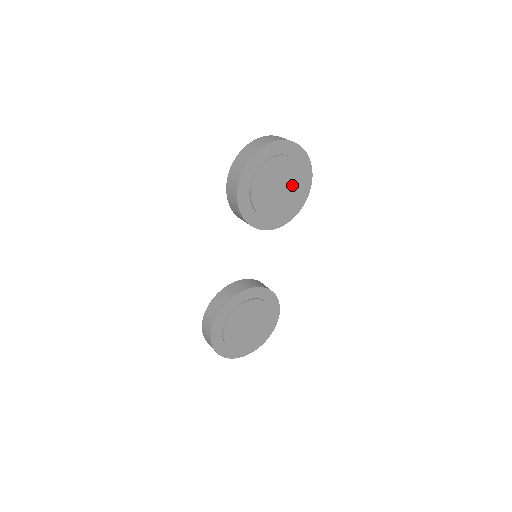
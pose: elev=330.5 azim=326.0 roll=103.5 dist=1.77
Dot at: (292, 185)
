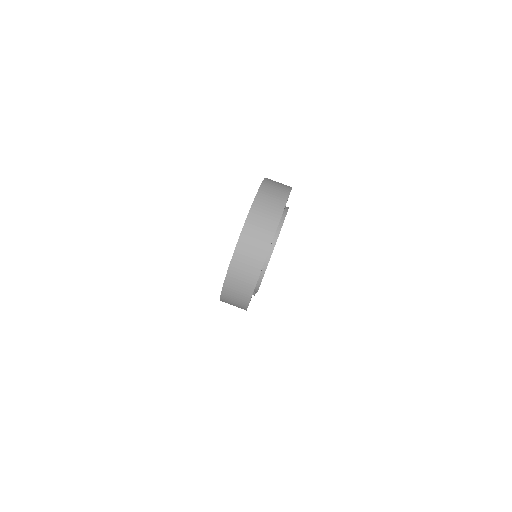
Dot at: occluded
